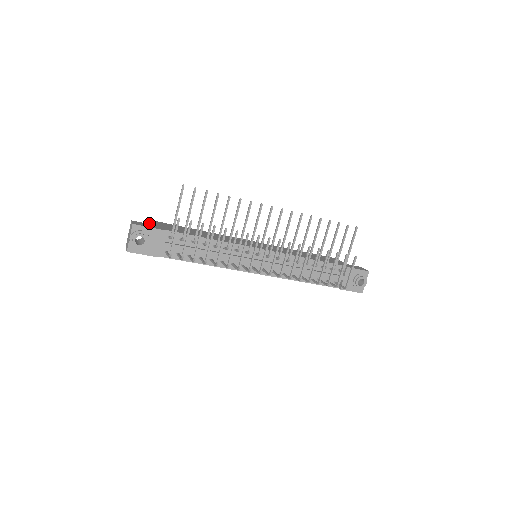
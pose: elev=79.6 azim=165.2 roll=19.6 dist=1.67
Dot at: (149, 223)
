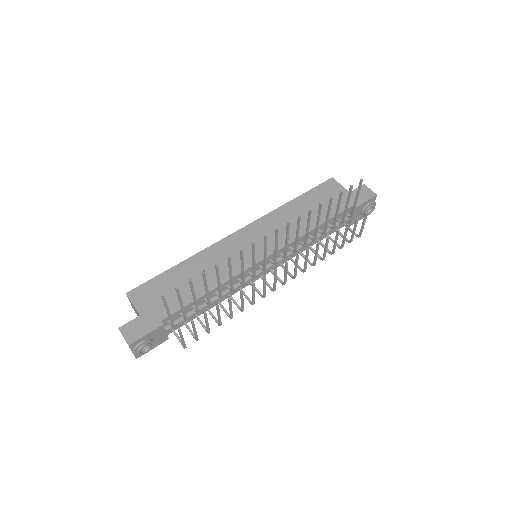
Dot at: occluded
